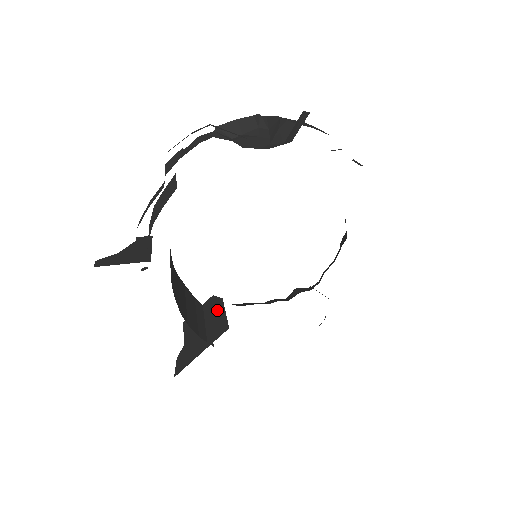
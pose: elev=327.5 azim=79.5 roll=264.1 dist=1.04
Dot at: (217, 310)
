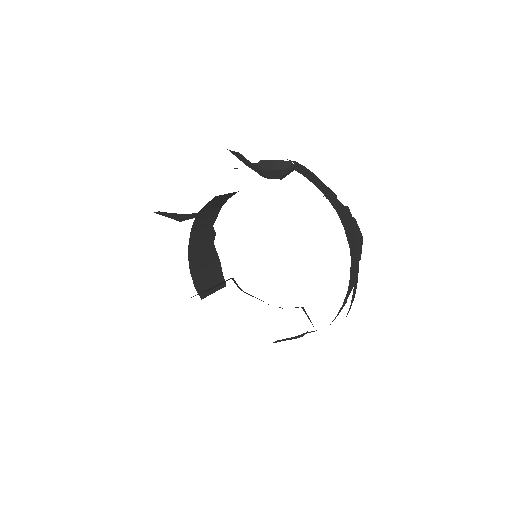
Dot at: occluded
